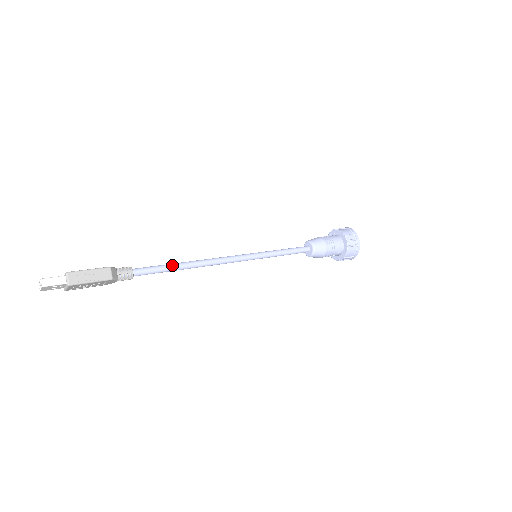
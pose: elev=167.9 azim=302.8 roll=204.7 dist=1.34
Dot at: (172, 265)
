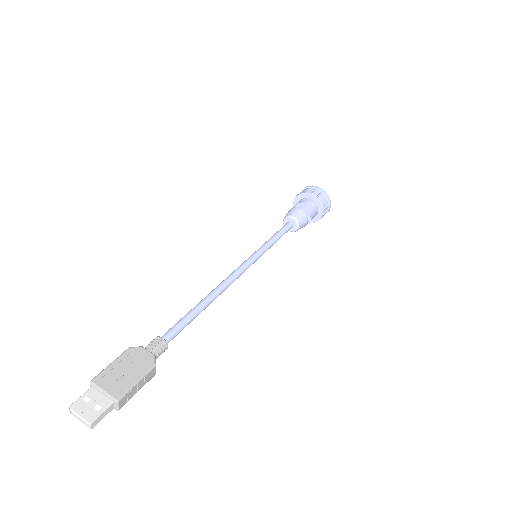
Dot at: (198, 314)
